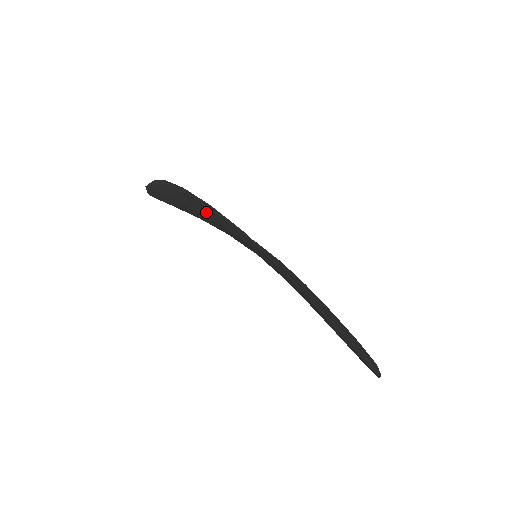
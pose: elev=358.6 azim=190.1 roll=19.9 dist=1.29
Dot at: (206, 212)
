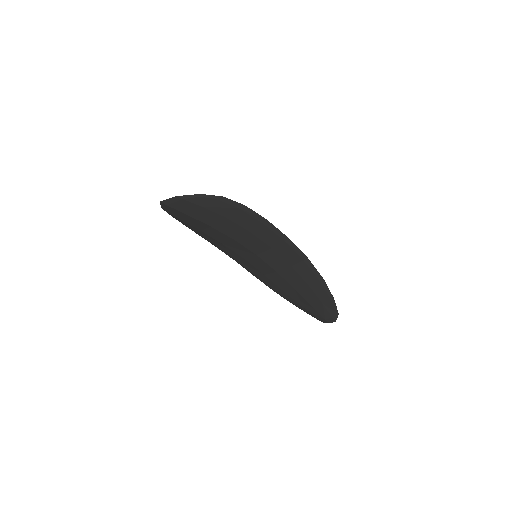
Dot at: (246, 224)
